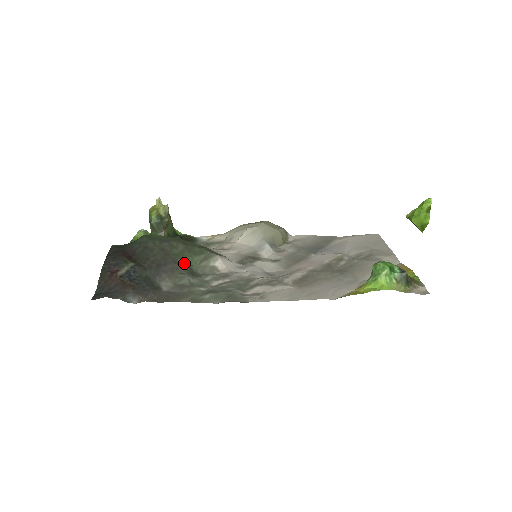
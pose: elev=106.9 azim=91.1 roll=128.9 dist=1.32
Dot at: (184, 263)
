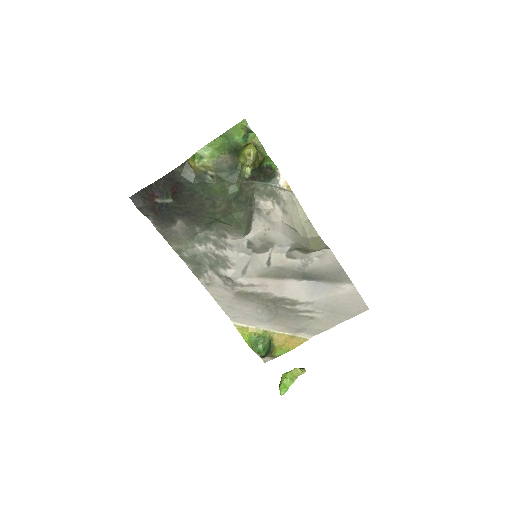
Dot at: (210, 218)
